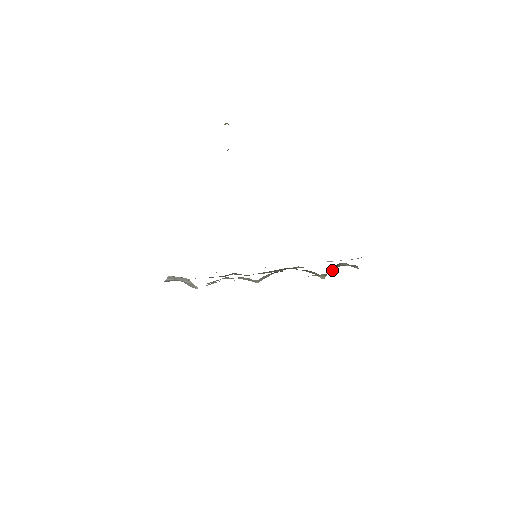
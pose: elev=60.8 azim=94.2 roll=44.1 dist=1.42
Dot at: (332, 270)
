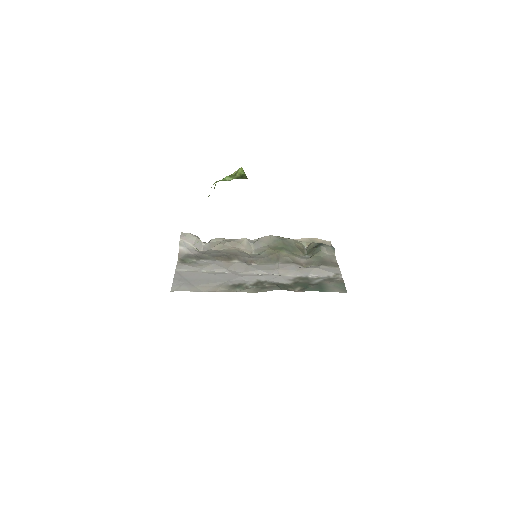
Dot at: (314, 244)
